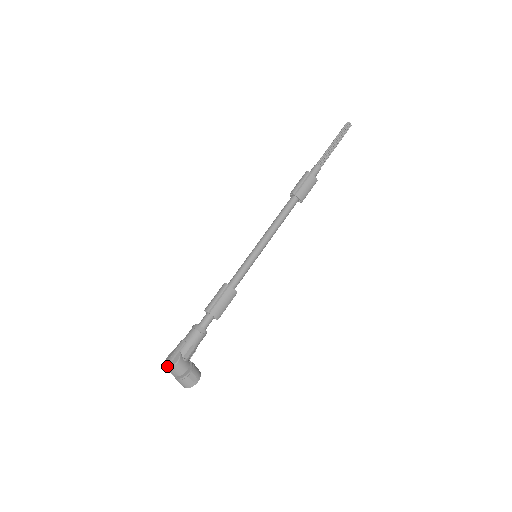
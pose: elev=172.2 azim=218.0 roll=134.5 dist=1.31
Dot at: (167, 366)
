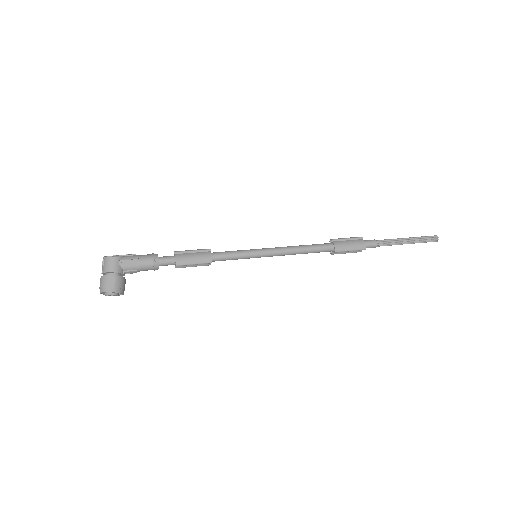
Dot at: (104, 256)
